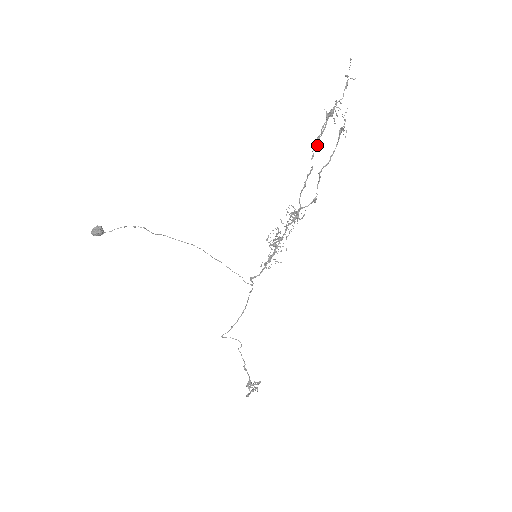
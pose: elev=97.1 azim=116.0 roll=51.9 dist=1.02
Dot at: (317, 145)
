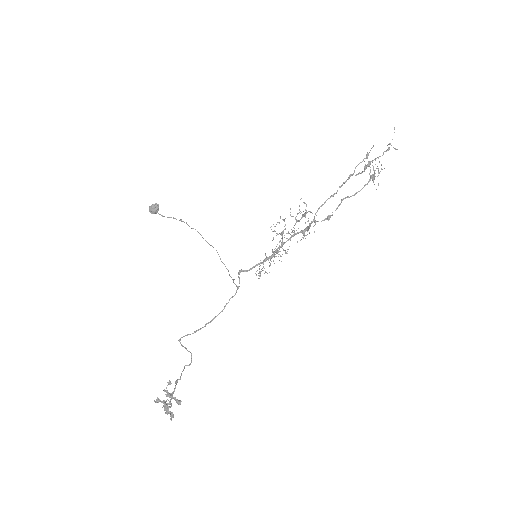
Dot at: (348, 179)
